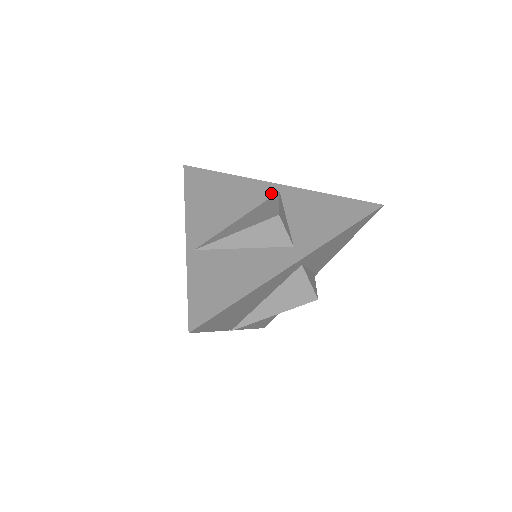
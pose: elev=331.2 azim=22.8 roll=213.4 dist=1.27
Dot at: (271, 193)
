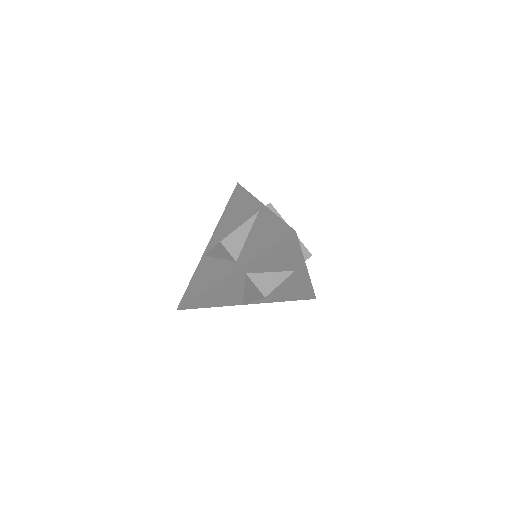
Dot at: (255, 212)
